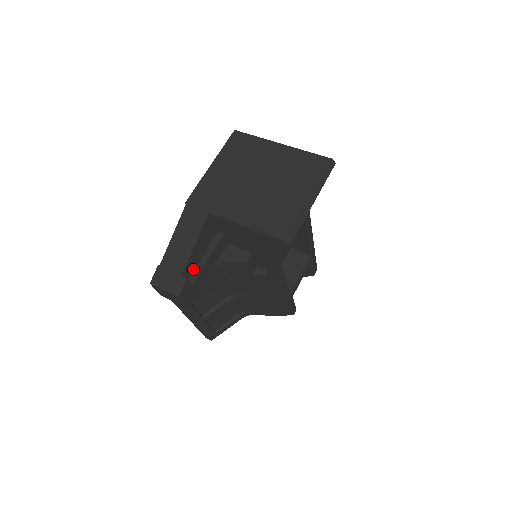
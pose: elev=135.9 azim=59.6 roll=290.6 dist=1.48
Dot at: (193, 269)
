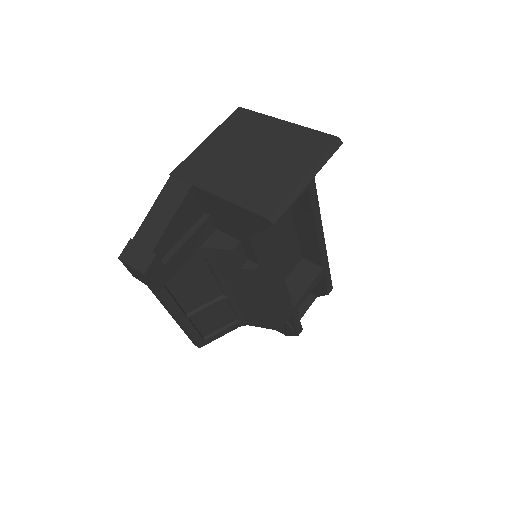
Dot at: (169, 248)
